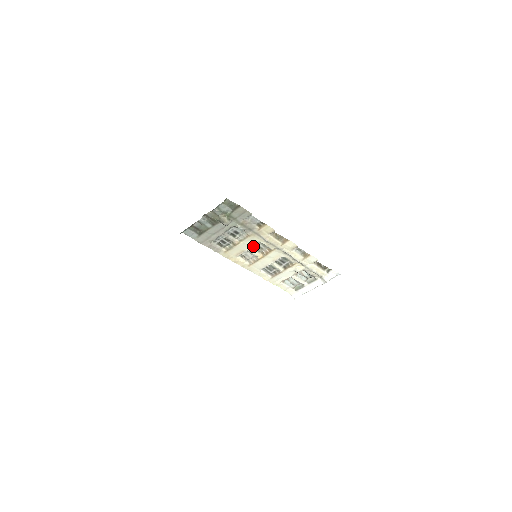
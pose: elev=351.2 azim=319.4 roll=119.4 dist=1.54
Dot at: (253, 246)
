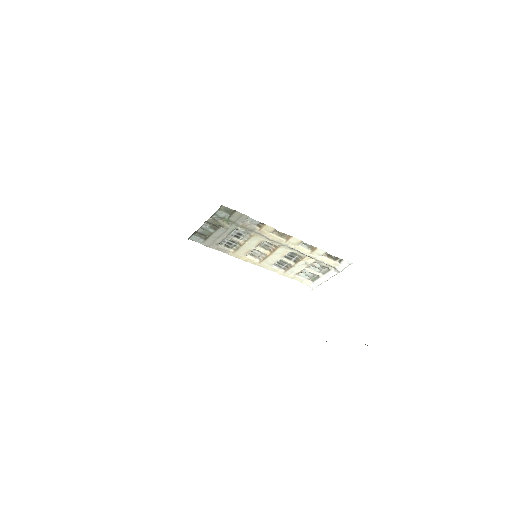
Dot at: (259, 245)
